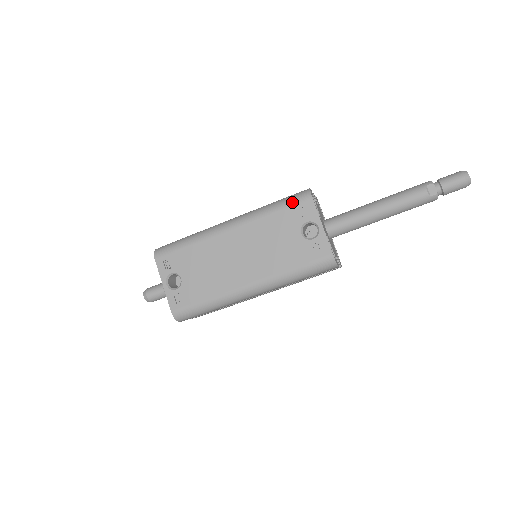
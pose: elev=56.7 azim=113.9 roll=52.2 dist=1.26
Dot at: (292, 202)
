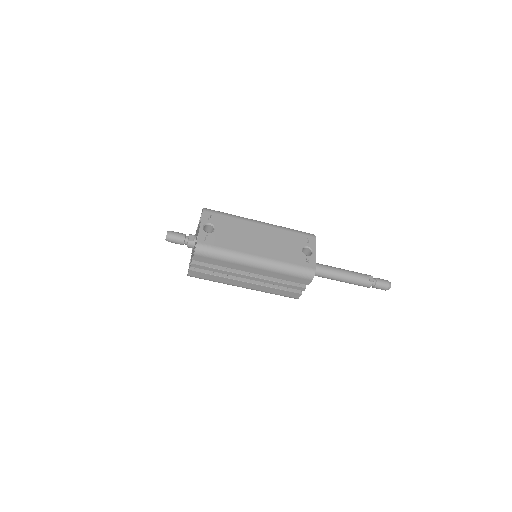
Dot at: (303, 233)
